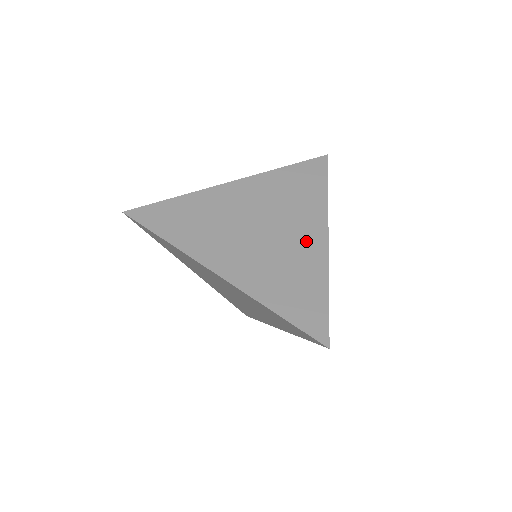
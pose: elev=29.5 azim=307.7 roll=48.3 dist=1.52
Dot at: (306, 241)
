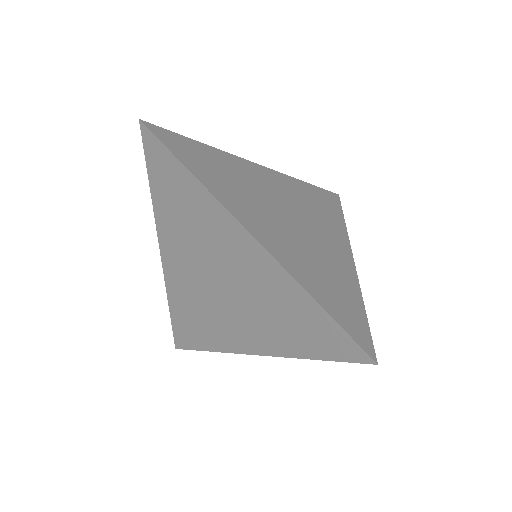
Dot at: (335, 251)
